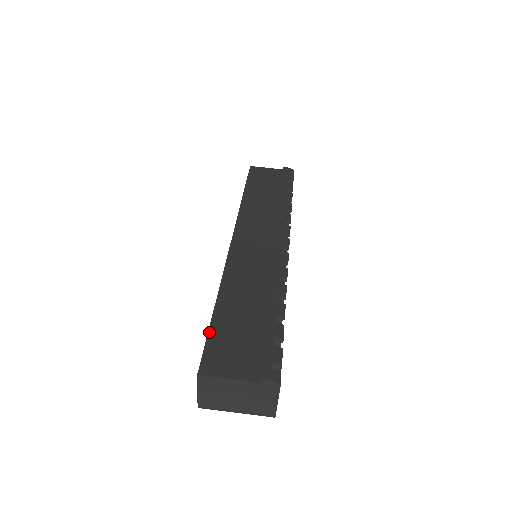
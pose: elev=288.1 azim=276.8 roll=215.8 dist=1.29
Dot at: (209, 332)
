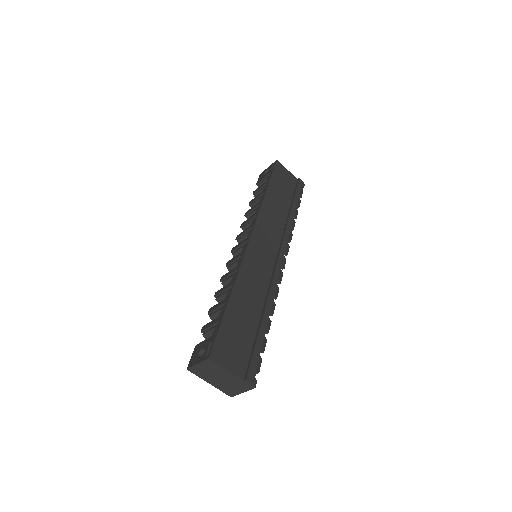
Dot at: (222, 323)
